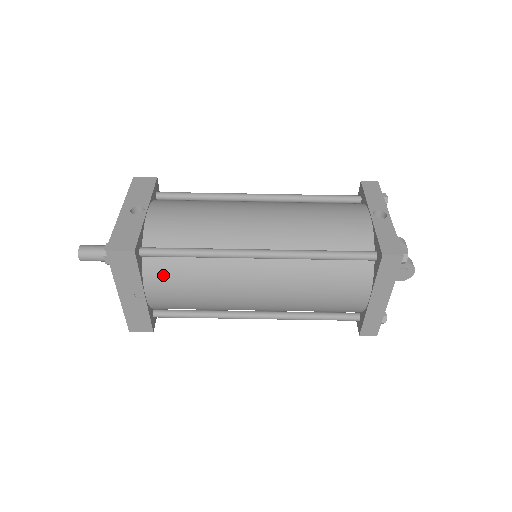
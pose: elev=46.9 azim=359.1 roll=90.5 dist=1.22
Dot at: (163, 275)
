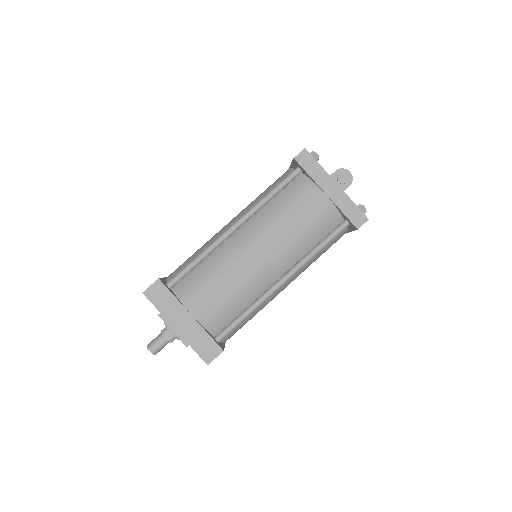
Dot at: (191, 289)
